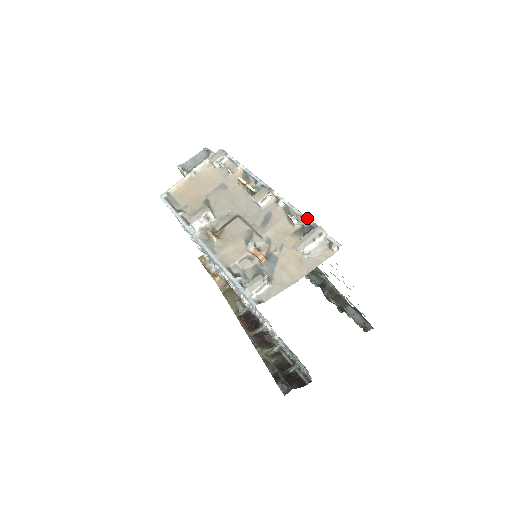
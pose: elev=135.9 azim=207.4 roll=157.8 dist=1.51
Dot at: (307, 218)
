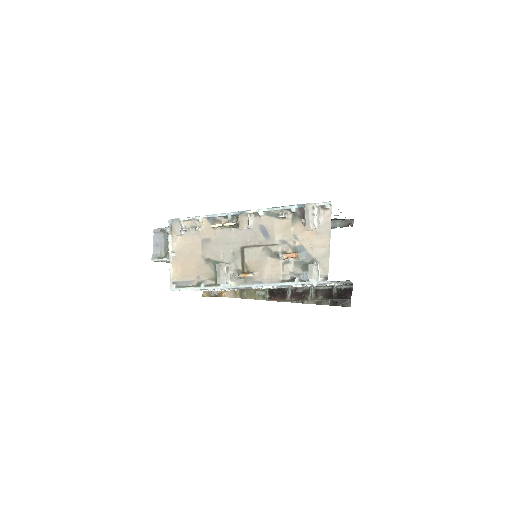
Dot at: (290, 206)
